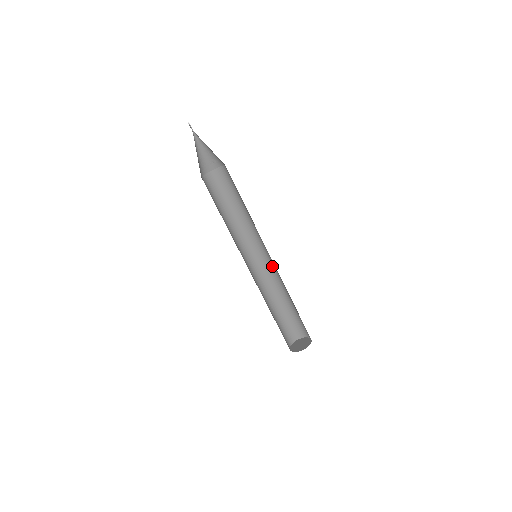
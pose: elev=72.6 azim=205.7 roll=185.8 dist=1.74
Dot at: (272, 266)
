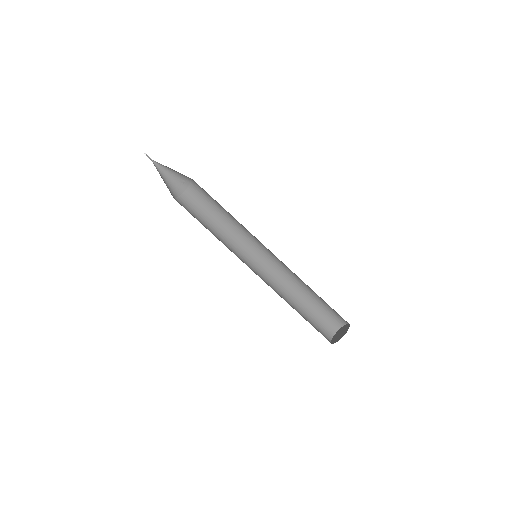
Dot at: (278, 262)
